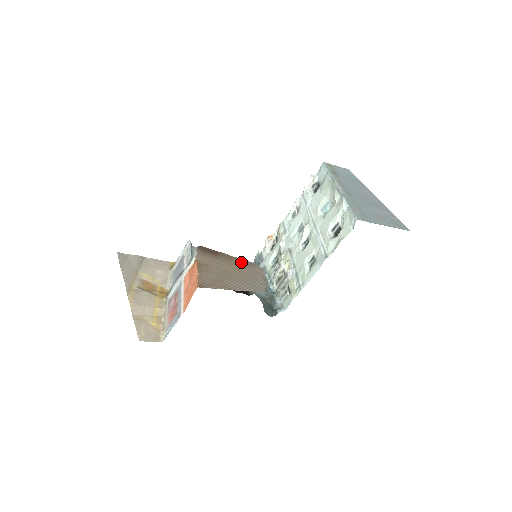
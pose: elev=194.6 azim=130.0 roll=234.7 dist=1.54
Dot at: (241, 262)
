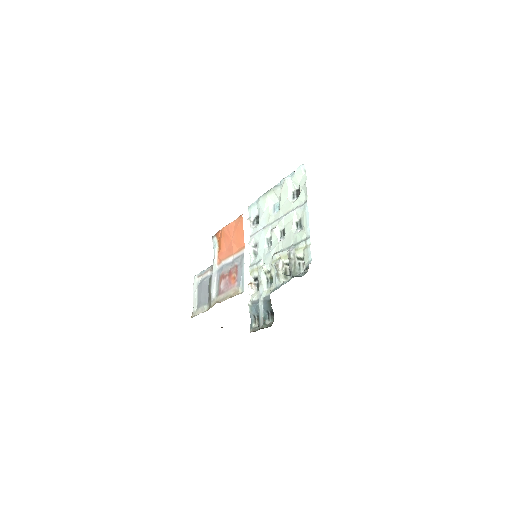
Dot at: occluded
